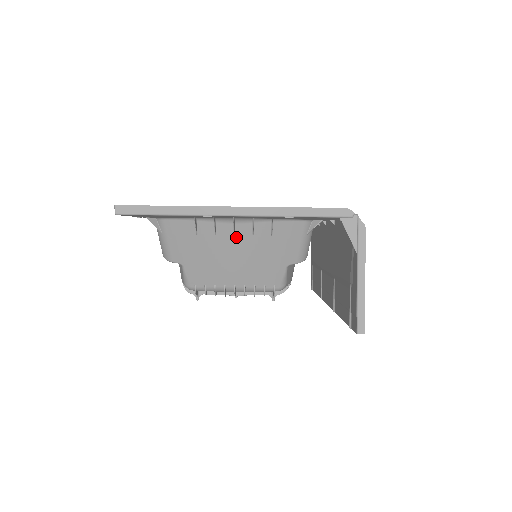
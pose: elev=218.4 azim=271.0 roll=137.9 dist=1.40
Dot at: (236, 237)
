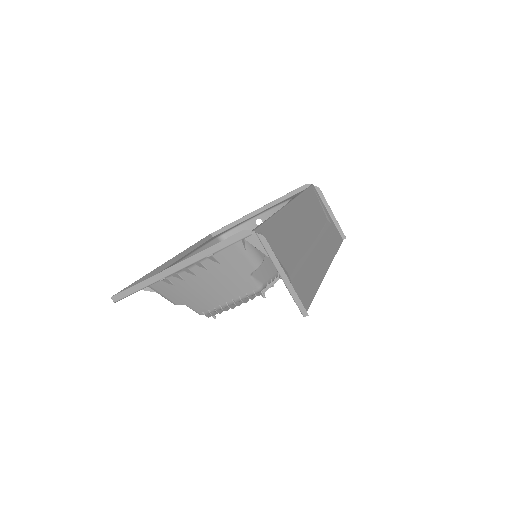
Dot at: (198, 276)
